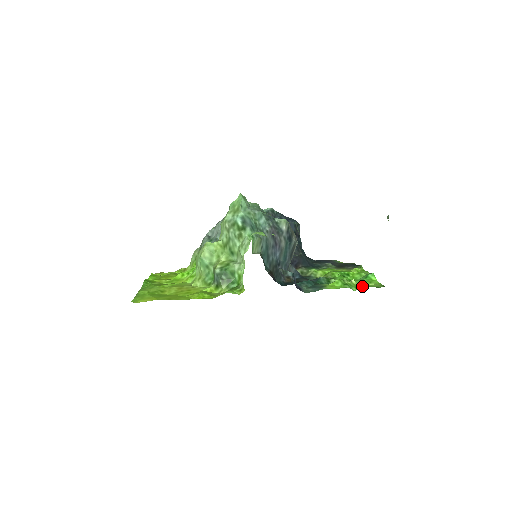
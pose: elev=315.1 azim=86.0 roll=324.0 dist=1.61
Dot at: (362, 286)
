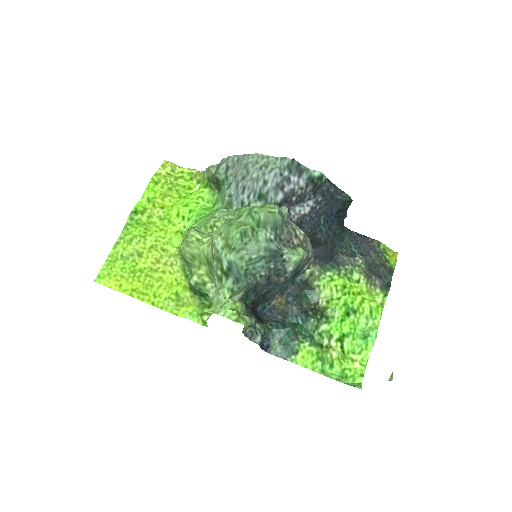
Dot at: (339, 366)
